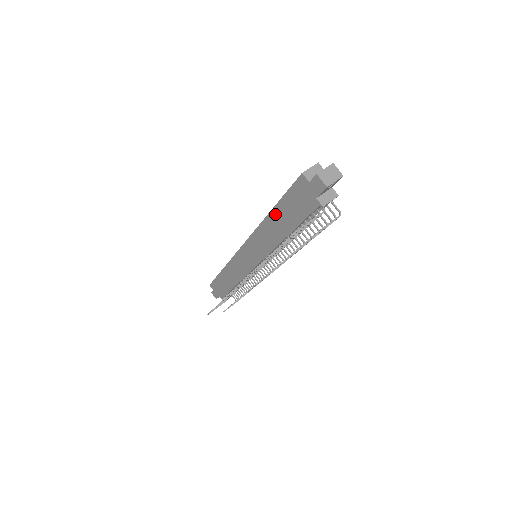
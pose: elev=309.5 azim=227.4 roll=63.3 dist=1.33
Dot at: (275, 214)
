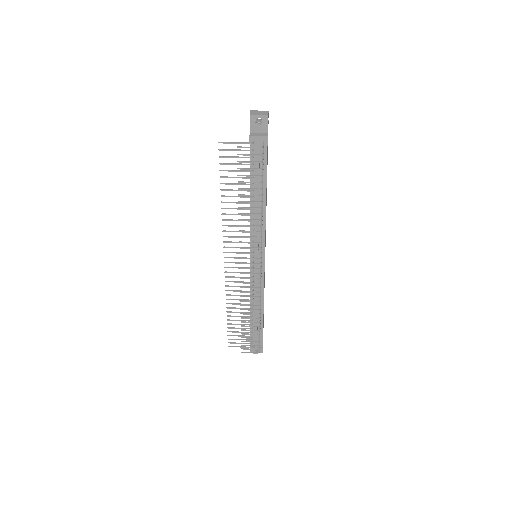
Dot at: occluded
